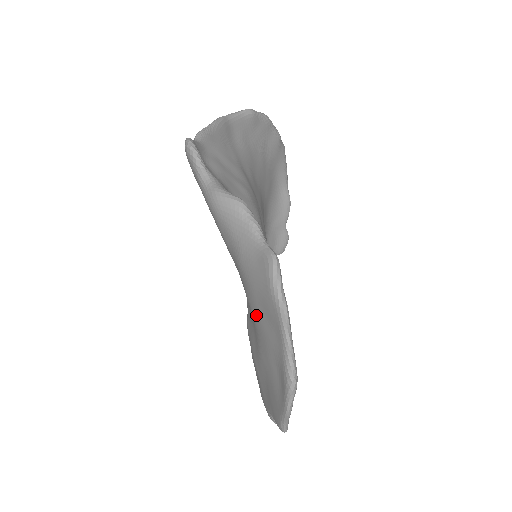
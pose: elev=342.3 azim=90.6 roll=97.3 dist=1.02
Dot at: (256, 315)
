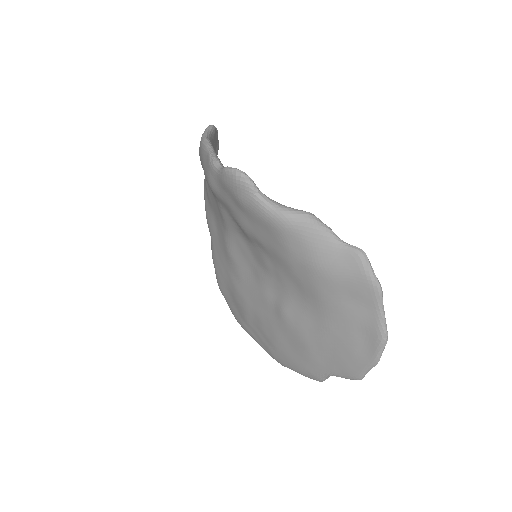
Dot at: (333, 301)
